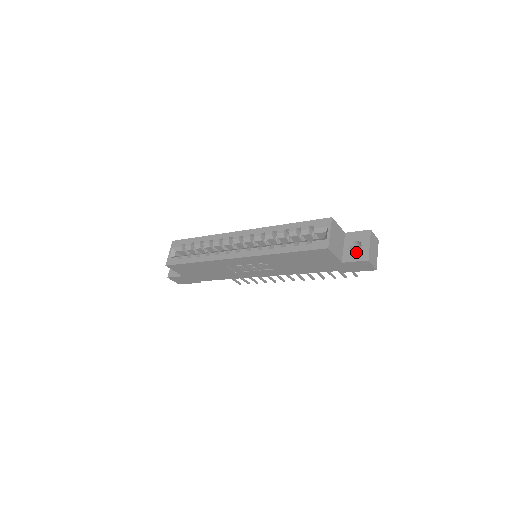
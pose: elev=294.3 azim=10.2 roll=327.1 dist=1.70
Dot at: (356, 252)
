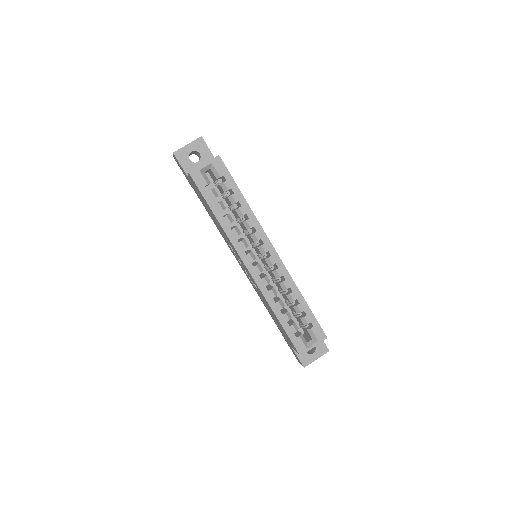
Dot at: (306, 353)
